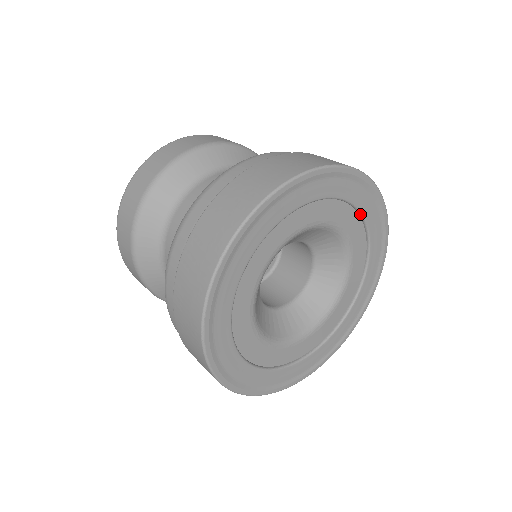
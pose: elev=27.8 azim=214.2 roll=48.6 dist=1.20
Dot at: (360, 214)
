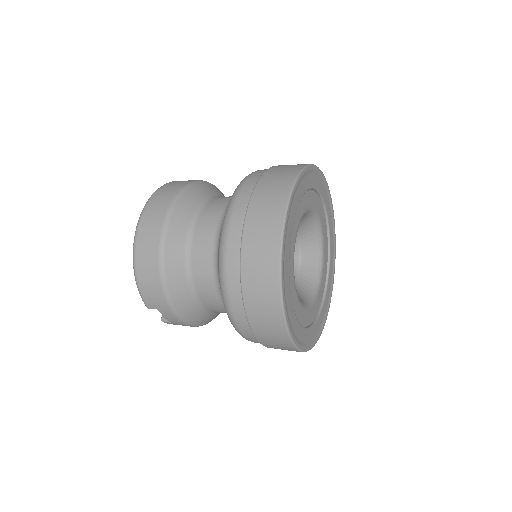
Dot at: (325, 209)
